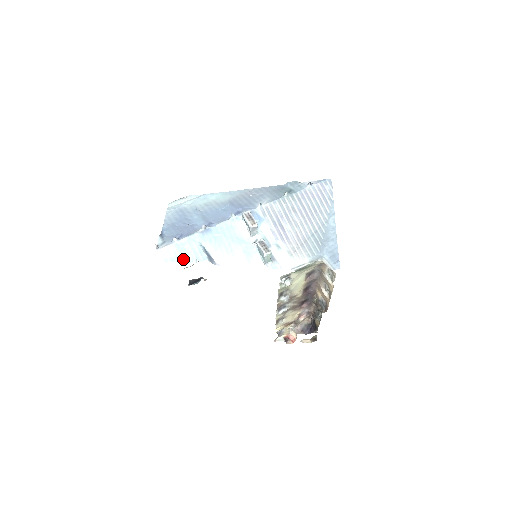
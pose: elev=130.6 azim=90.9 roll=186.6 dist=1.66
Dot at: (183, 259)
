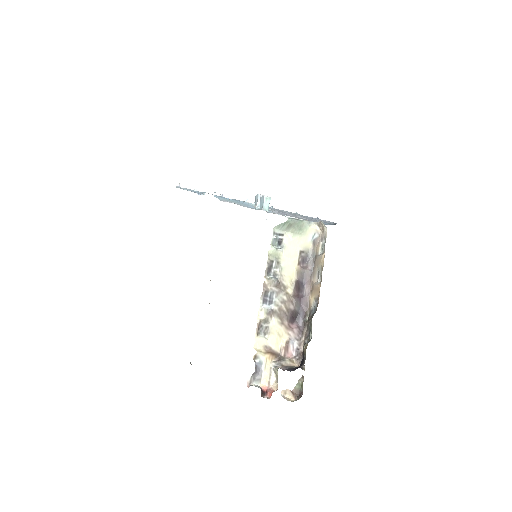
Dot at: occluded
